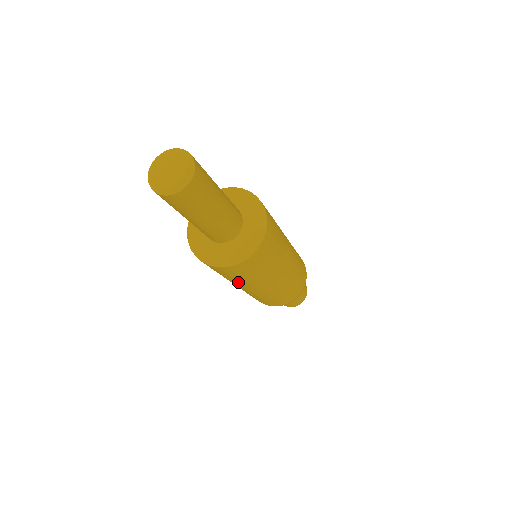
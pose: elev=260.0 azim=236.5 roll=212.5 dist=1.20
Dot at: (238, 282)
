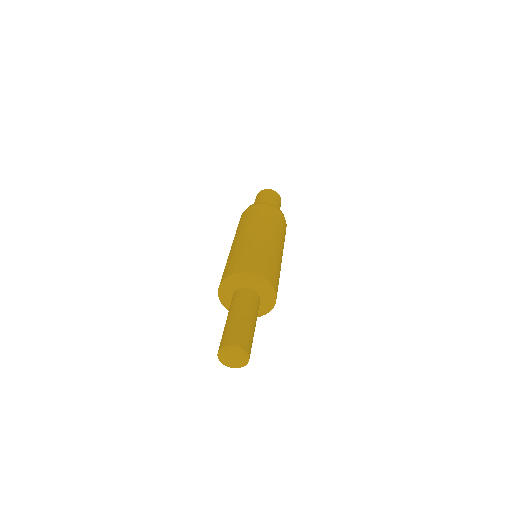
Dot at: occluded
